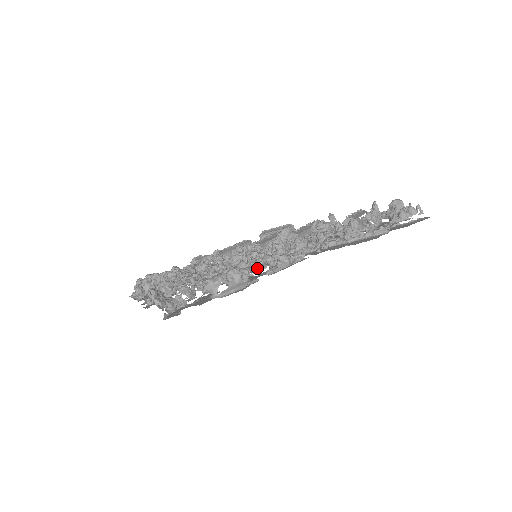
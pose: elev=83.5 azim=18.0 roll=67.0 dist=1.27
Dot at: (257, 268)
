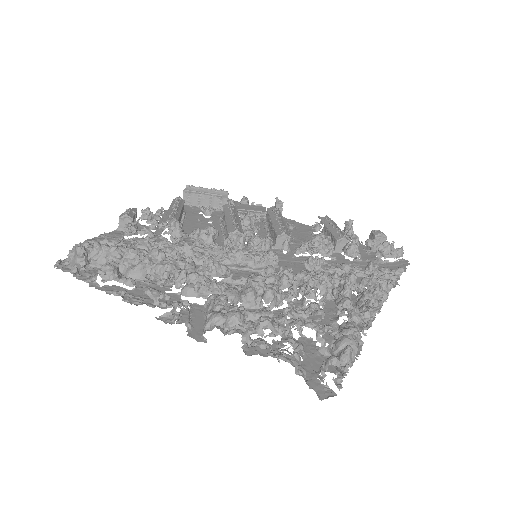
Dot at: (365, 326)
